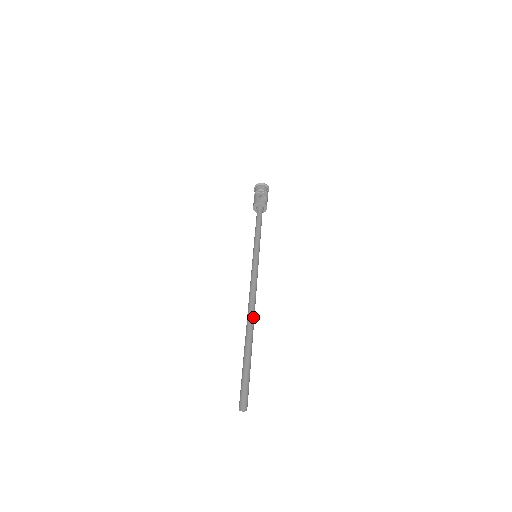
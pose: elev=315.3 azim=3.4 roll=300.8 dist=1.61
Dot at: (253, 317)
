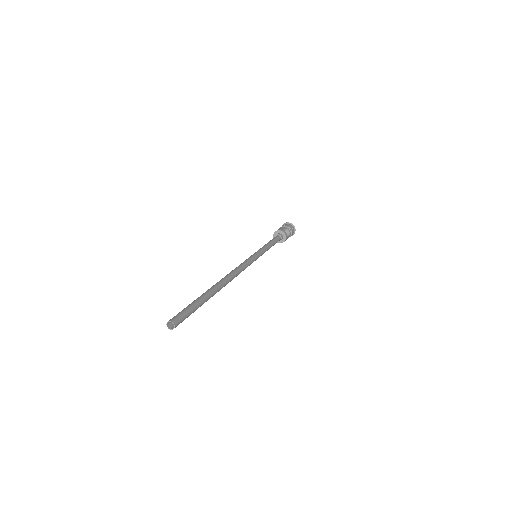
Dot at: (226, 282)
